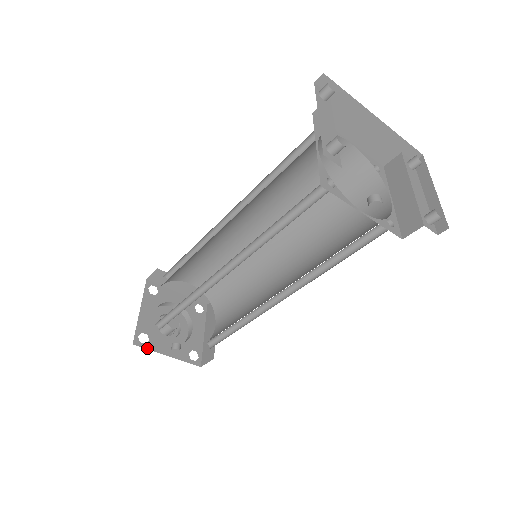
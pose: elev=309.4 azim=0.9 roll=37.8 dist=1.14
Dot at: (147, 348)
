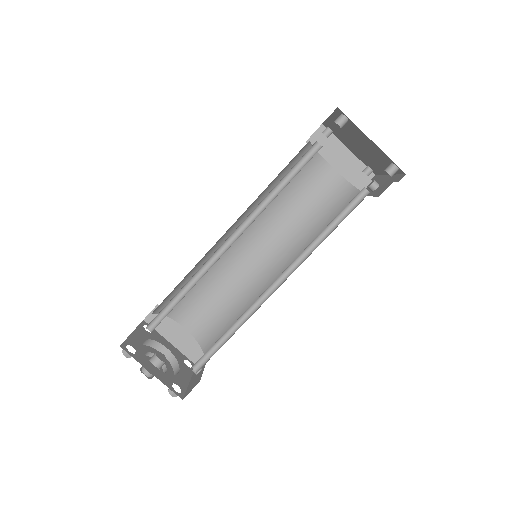
Dot at: (185, 391)
